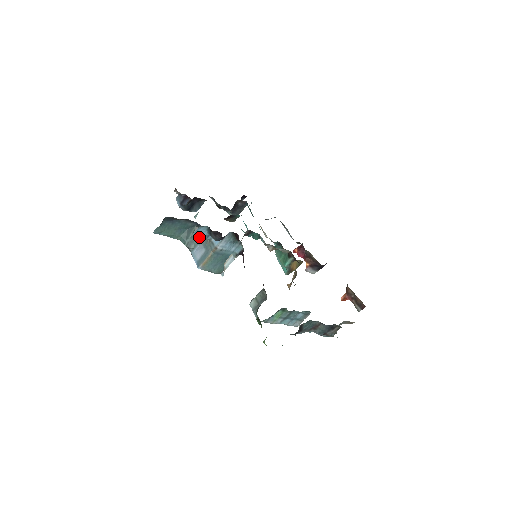
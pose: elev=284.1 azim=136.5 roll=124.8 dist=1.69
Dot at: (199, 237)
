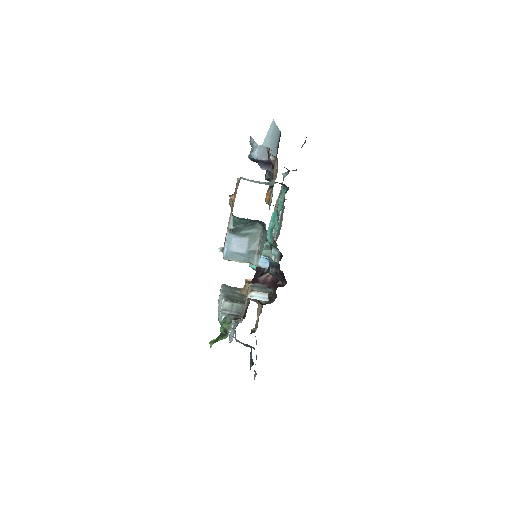
Dot at: (250, 232)
